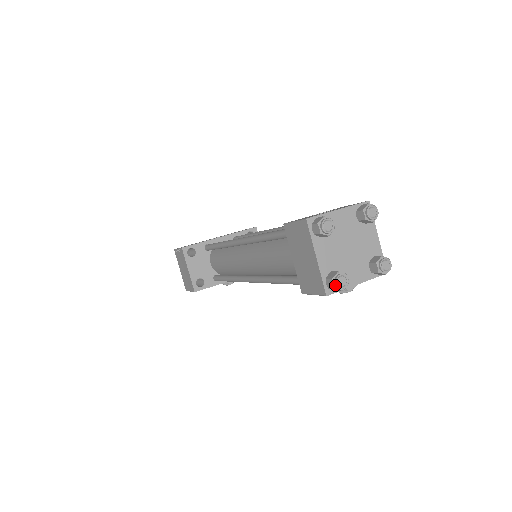
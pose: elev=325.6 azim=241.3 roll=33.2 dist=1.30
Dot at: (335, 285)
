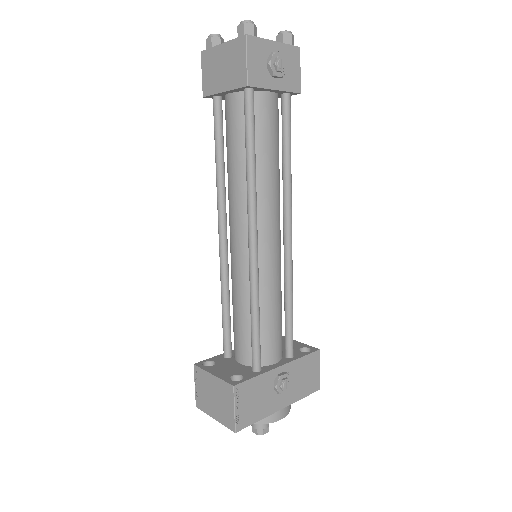
Dot at: (242, 24)
